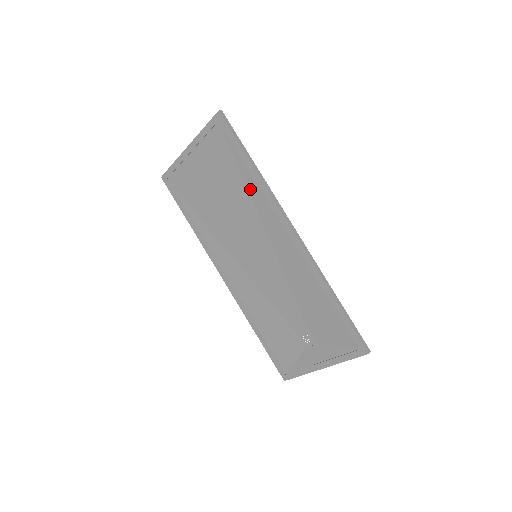
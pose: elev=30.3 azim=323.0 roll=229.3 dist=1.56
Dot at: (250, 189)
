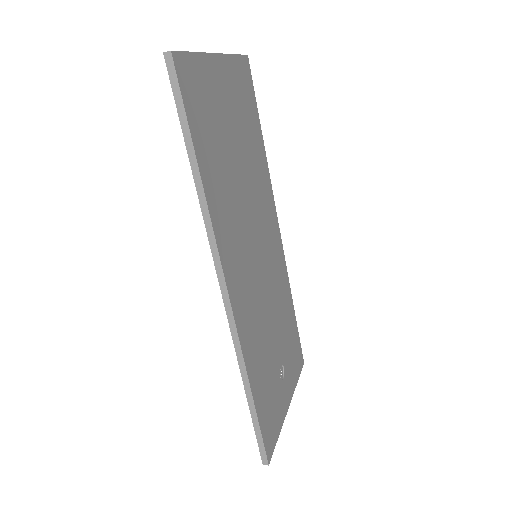
Dot at: occluded
